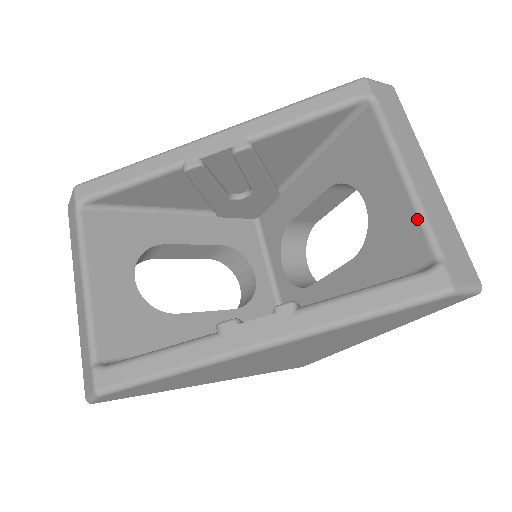
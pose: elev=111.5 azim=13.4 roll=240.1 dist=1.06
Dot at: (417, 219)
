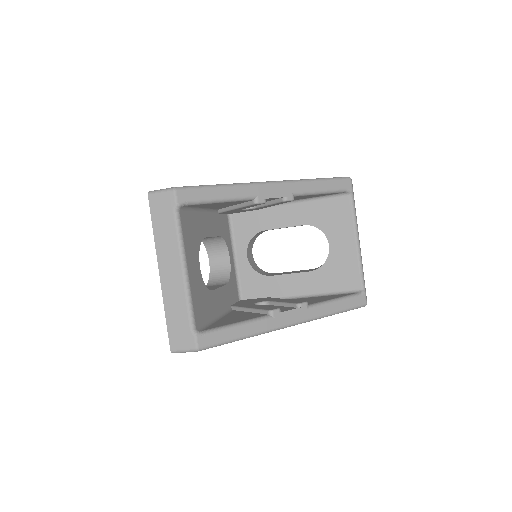
Dot at: (359, 267)
